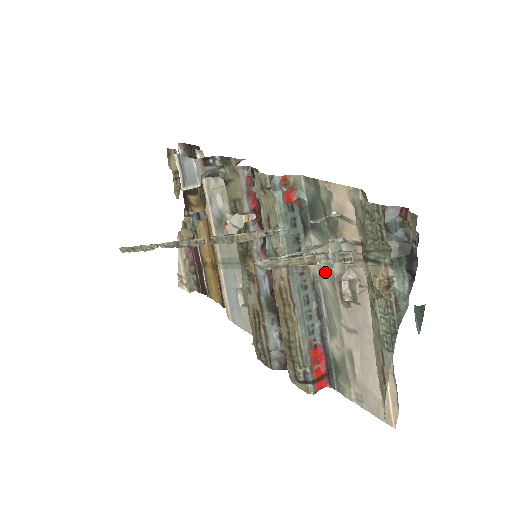
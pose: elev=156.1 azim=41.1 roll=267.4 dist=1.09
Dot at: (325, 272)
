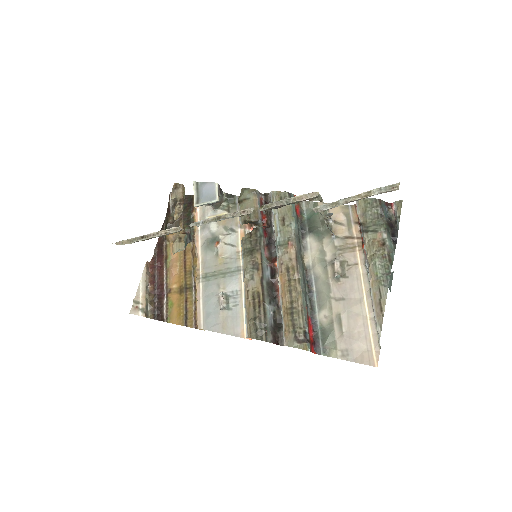
Dot at: (319, 260)
